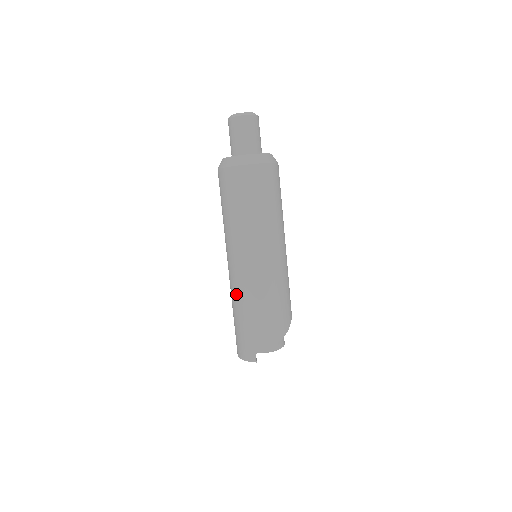
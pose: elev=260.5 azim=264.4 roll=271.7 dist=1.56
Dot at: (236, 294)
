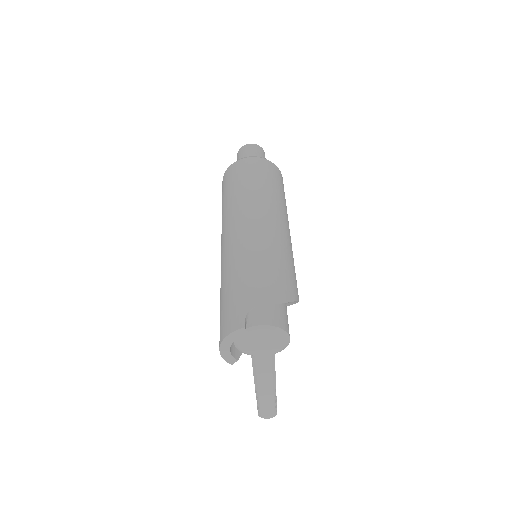
Dot at: (226, 262)
